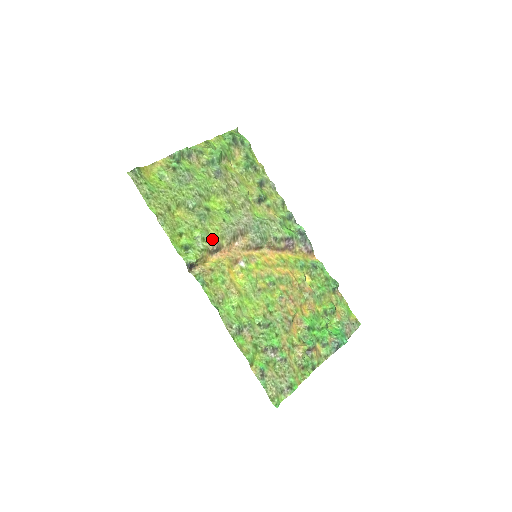
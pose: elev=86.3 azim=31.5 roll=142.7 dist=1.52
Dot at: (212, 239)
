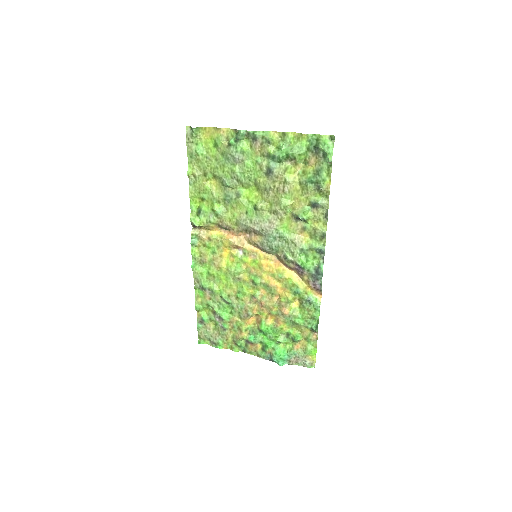
Dot at: (224, 219)
